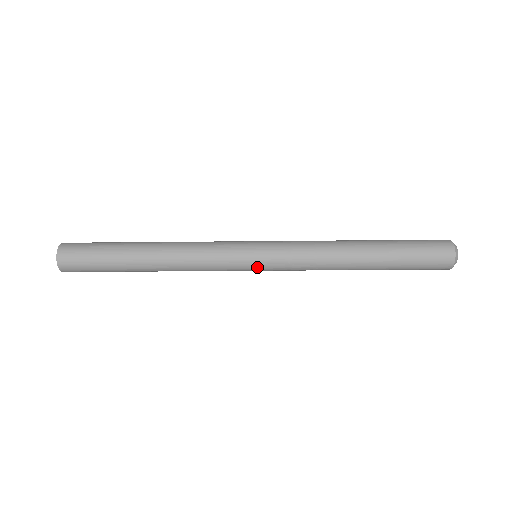
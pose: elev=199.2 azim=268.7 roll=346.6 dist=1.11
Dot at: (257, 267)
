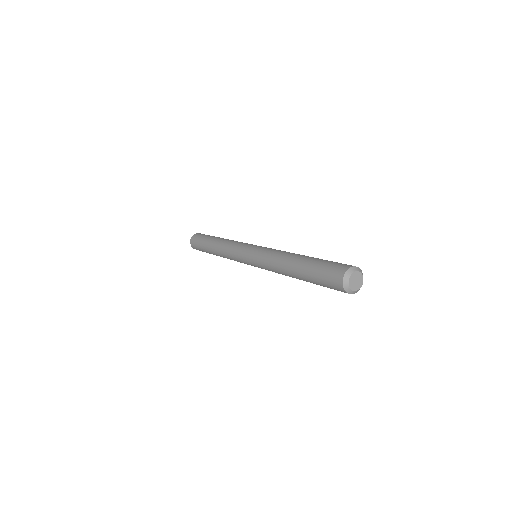
Dot at: occluded
